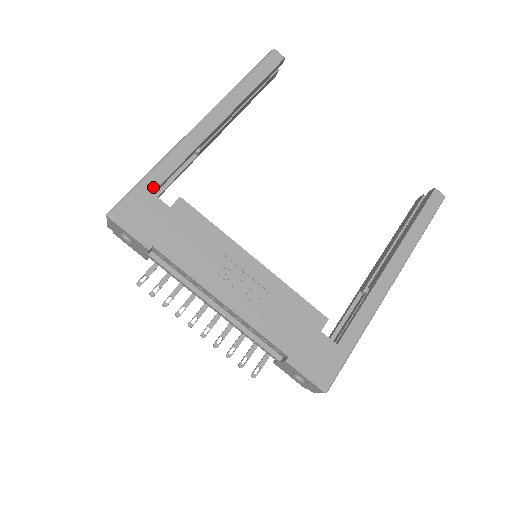
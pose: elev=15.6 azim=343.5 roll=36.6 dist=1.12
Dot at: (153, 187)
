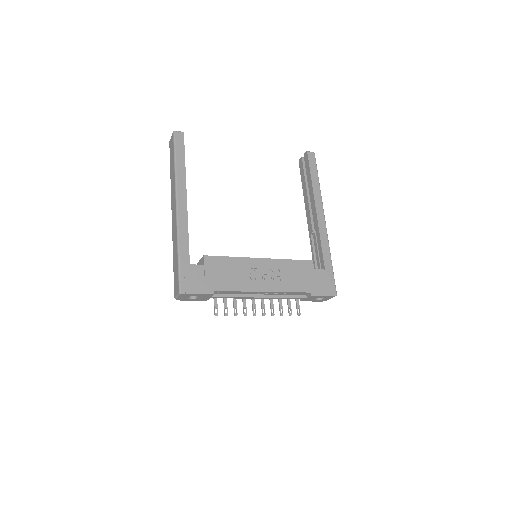
Dot at: (187, 261)
